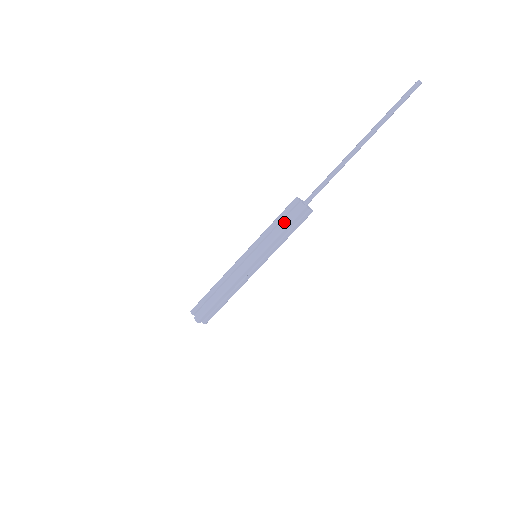
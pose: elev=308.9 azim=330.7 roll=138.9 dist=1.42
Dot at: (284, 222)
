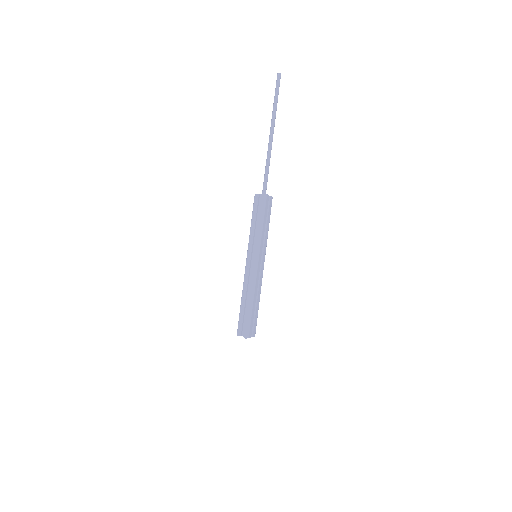
Dot at: (259, 215)
